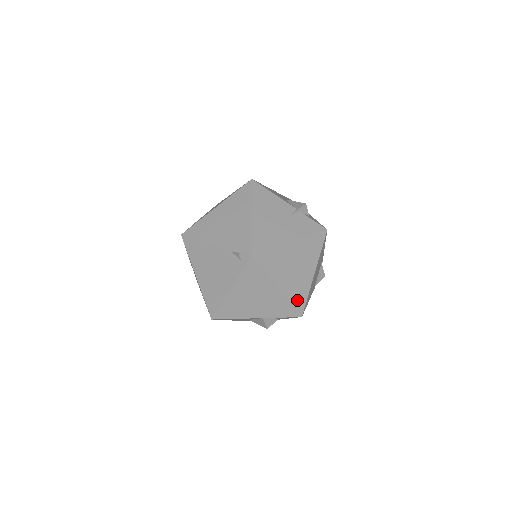
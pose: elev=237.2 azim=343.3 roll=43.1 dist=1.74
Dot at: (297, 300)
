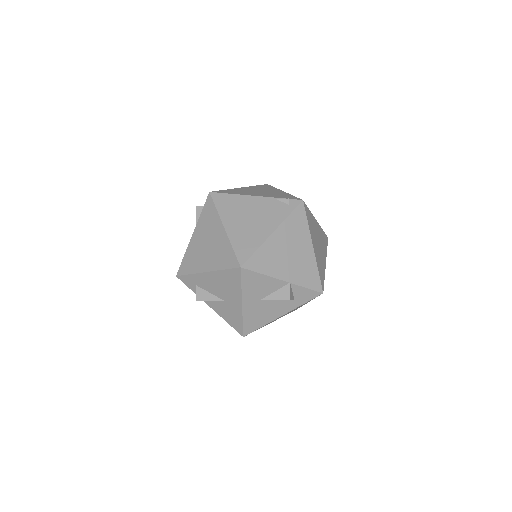
Dot at: (320, 273)
